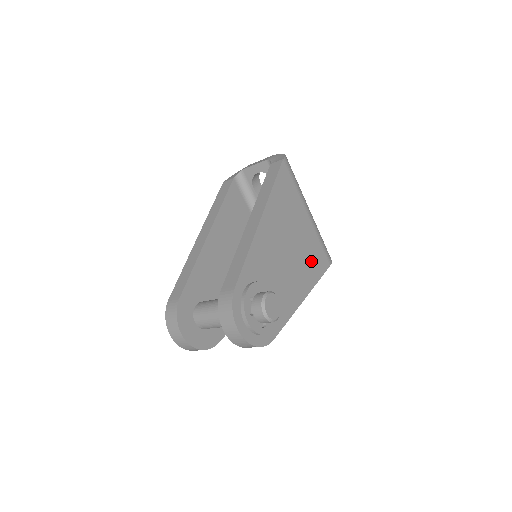
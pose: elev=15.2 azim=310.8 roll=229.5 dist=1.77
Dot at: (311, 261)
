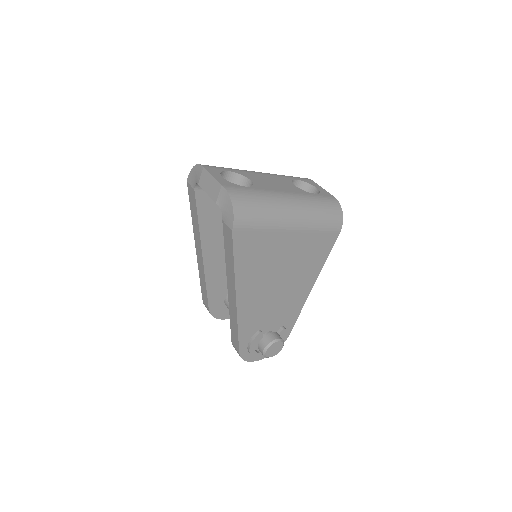
Dot at: (311, 259)
